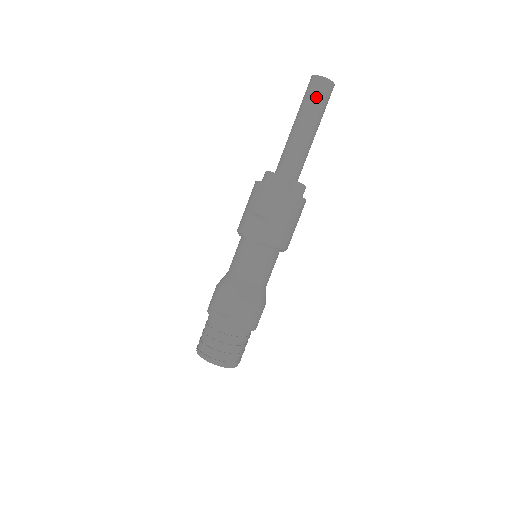
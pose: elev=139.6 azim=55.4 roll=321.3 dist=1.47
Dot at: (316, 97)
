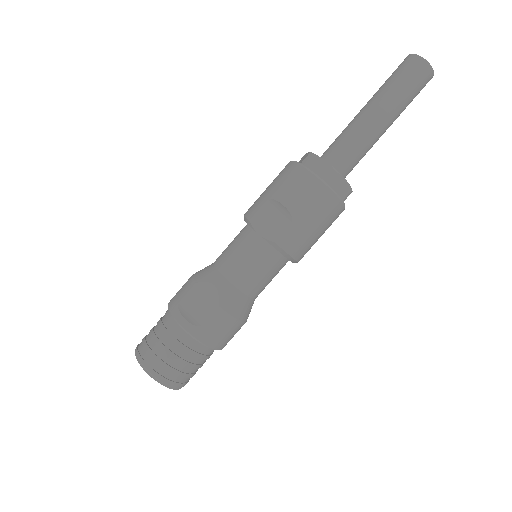
Dot at: (407, 82)
